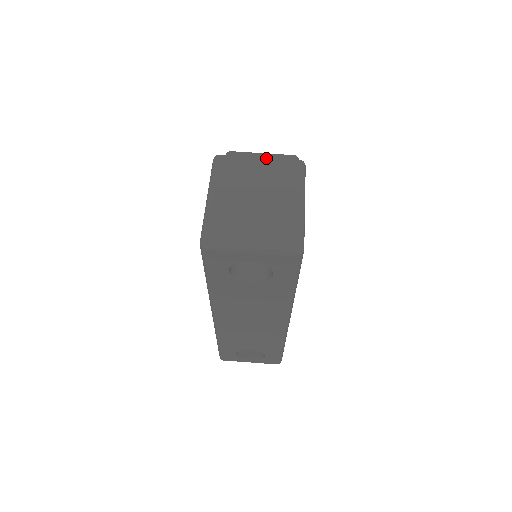
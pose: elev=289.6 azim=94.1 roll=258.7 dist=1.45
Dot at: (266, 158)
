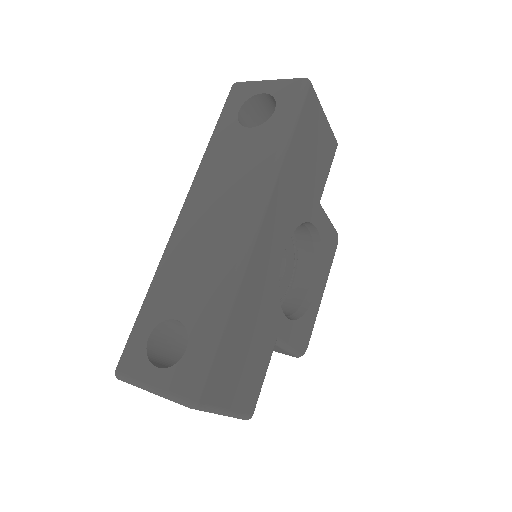
Dot at: occluded
